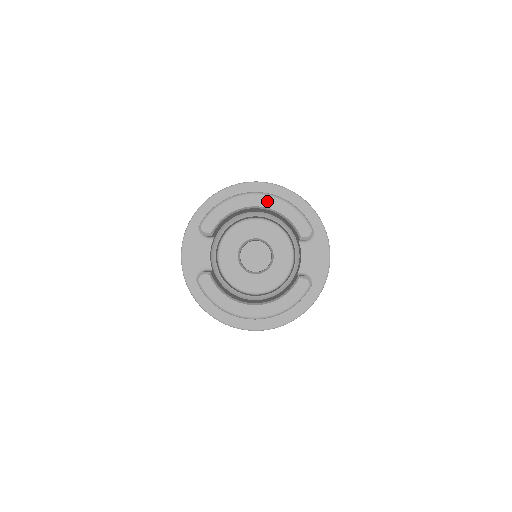
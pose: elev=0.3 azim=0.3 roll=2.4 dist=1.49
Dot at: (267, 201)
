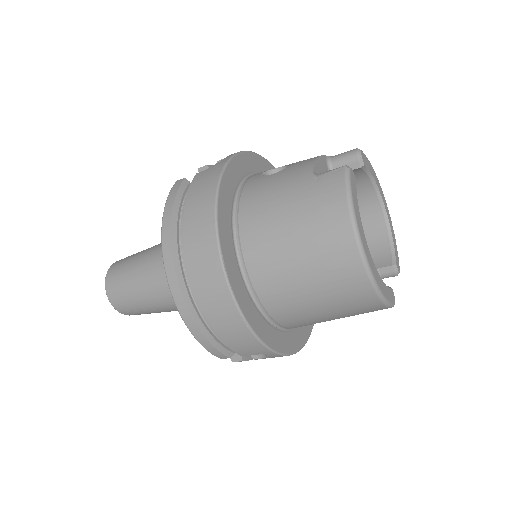
Dot at: (388, 212)
